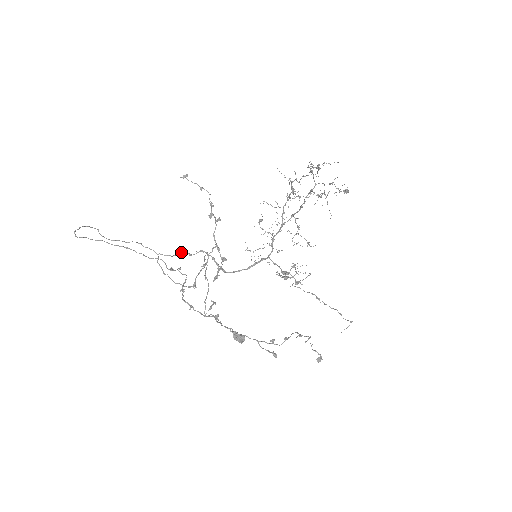
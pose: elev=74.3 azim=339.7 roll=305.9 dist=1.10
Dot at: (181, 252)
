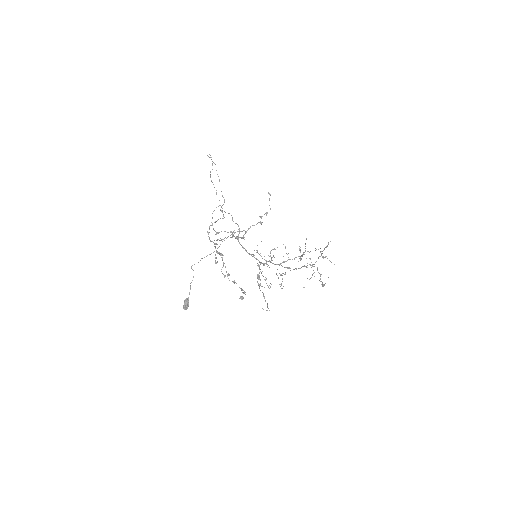
Dot at: occluded
